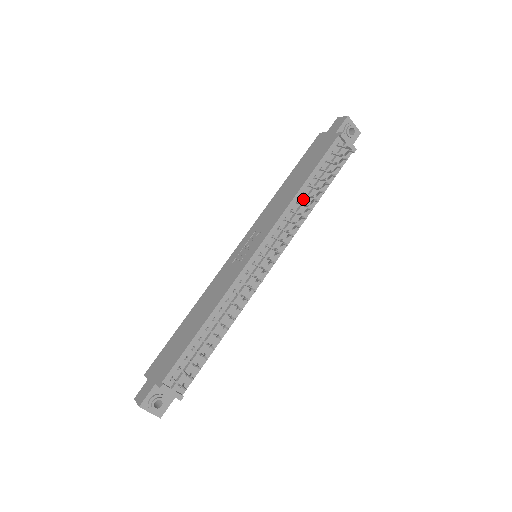
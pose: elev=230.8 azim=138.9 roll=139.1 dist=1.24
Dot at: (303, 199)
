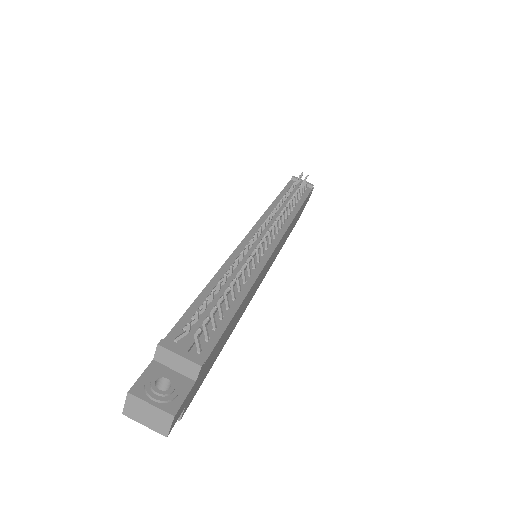
Dot at: occluded
